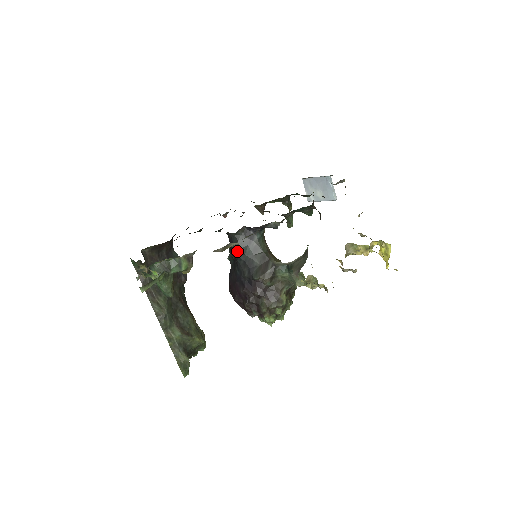
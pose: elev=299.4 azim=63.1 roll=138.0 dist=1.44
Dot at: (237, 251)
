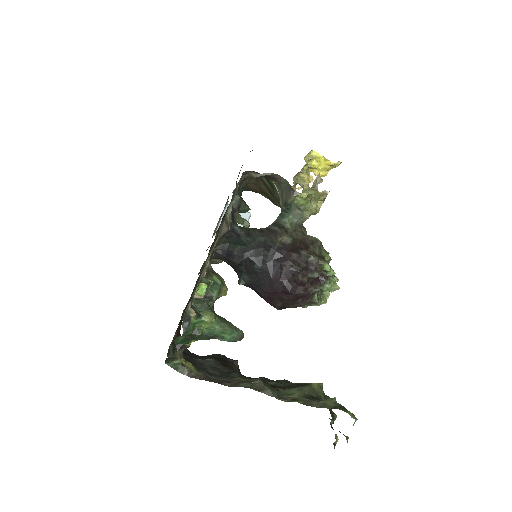
Dot at: (238, 250)
